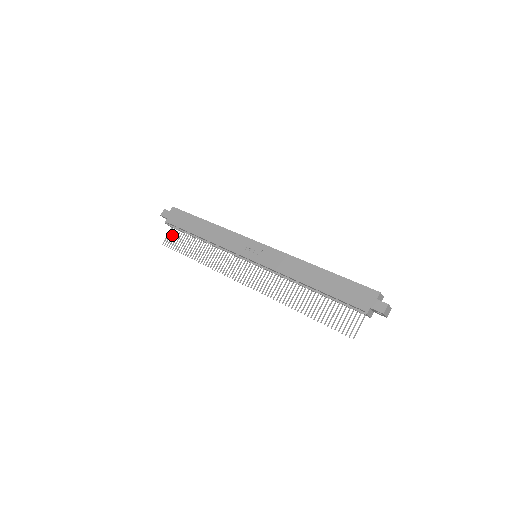
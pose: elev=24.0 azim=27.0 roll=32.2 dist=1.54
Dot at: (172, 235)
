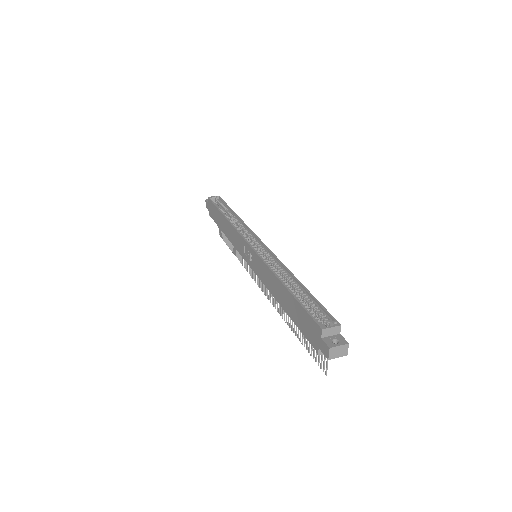
Dot at: occluded
